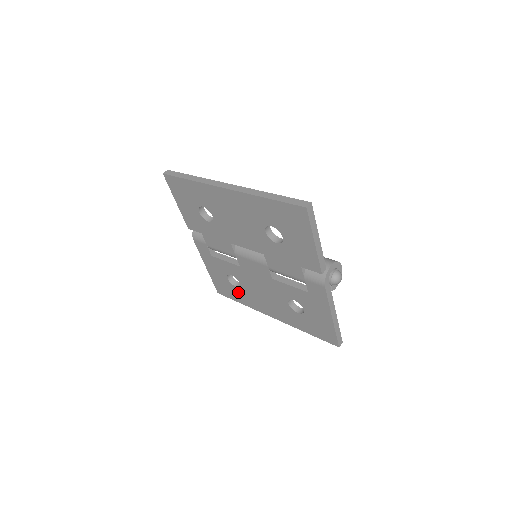
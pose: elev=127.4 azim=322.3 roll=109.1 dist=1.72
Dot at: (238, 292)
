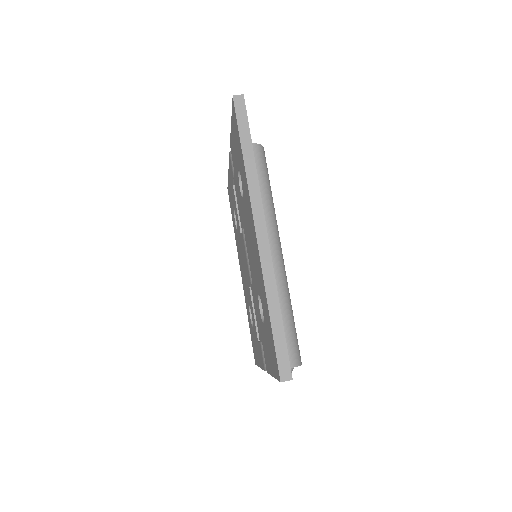
Dot at: occluded
